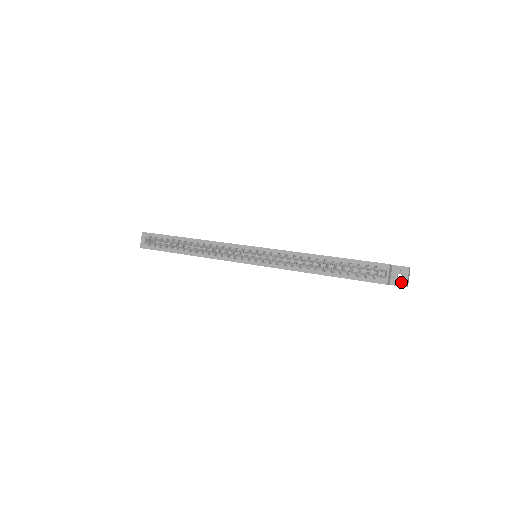
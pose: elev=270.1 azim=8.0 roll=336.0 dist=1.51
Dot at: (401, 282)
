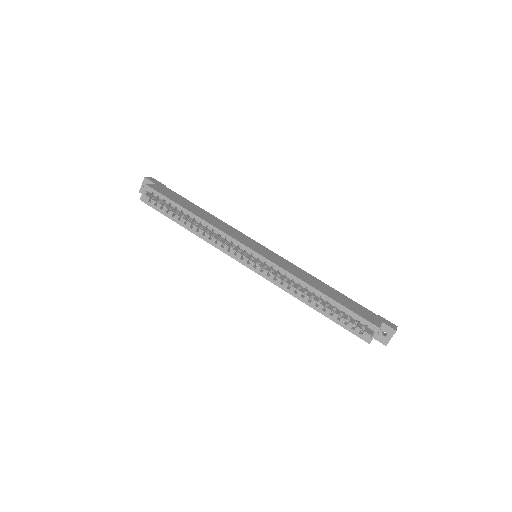
Dot at: (383, 340)
